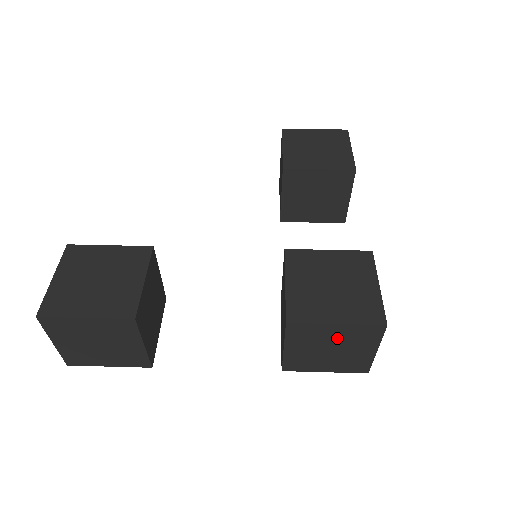
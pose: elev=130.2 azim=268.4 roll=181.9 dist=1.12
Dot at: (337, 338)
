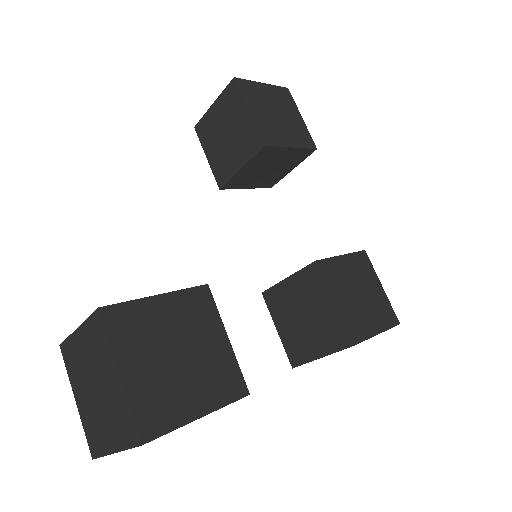
Dot at: occluded
